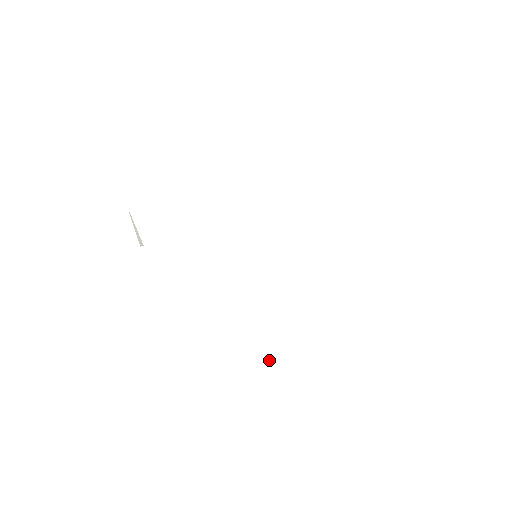
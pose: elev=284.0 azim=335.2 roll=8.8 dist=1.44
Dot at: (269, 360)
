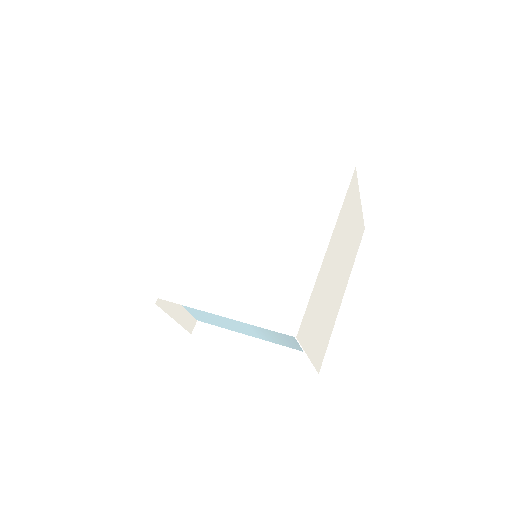
Dot at: (313, 283)
